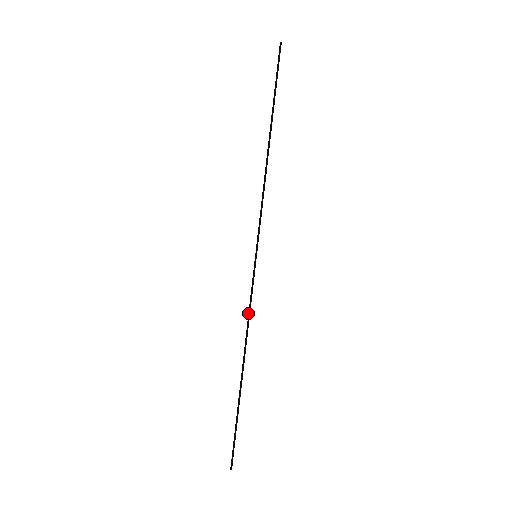
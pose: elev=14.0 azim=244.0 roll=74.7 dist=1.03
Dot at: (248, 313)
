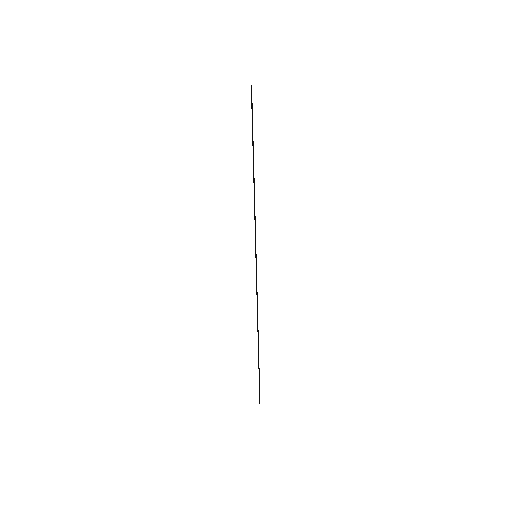
Dot at: occluded
